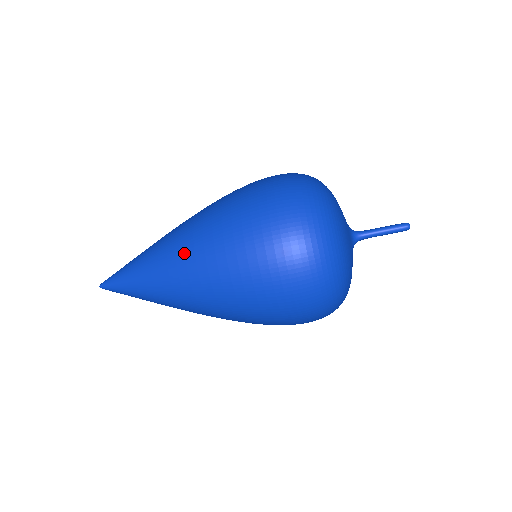
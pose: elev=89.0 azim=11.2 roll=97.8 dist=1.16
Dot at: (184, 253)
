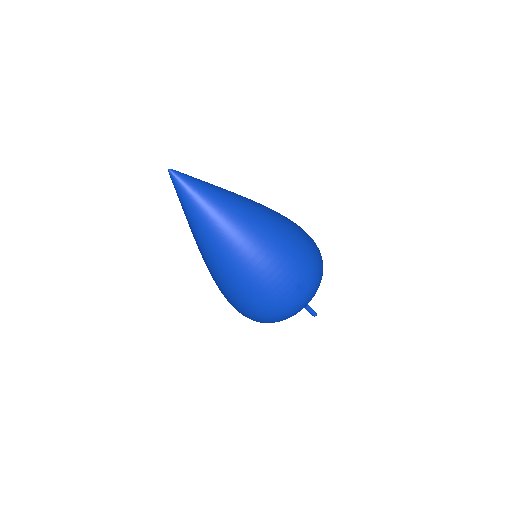
Dot at: (254, 227)
